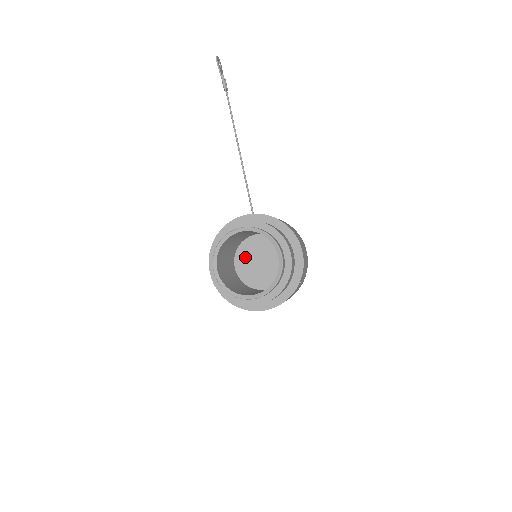
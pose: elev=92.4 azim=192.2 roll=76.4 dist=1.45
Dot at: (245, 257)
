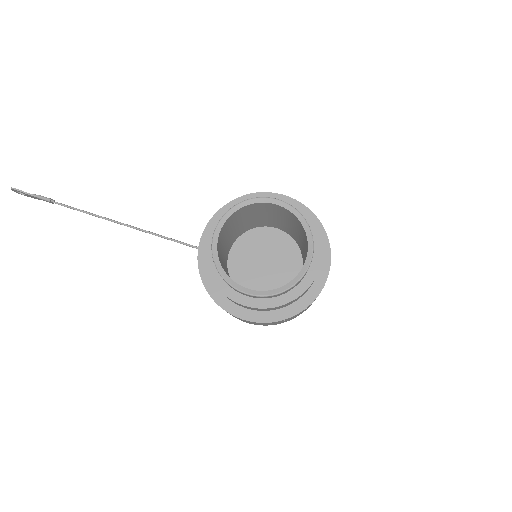
Dot at: (248, 279)
